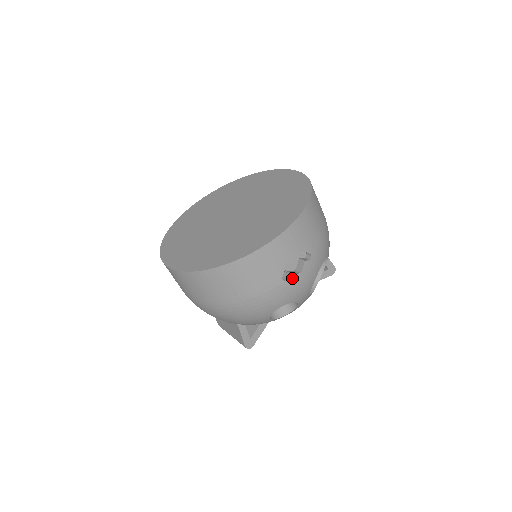
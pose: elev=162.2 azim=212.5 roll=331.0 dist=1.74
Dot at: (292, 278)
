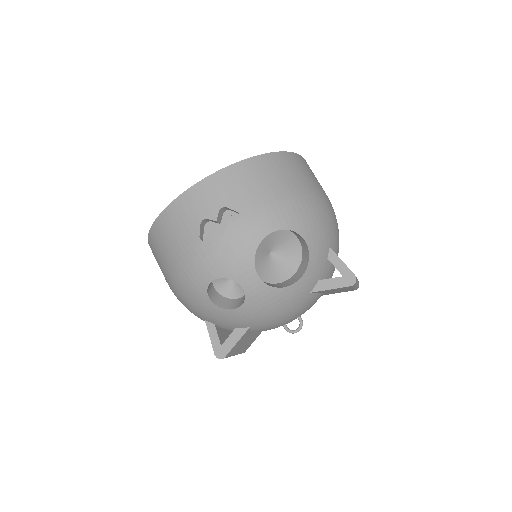
Dot at: (212, 239)
